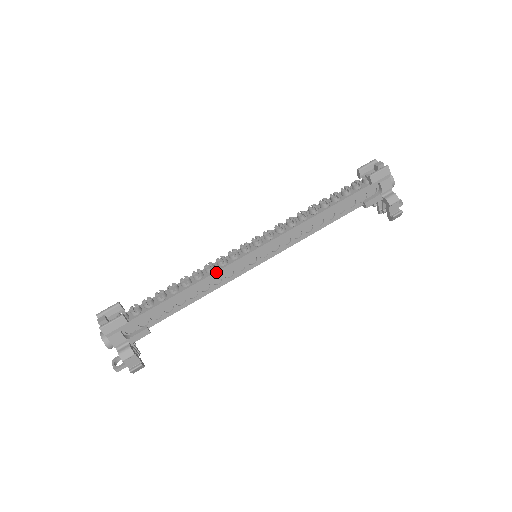
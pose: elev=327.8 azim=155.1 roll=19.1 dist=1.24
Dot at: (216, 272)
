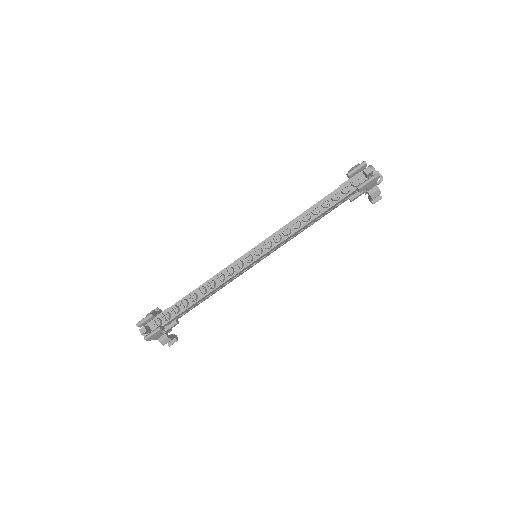
Dot at: (226, 281)
